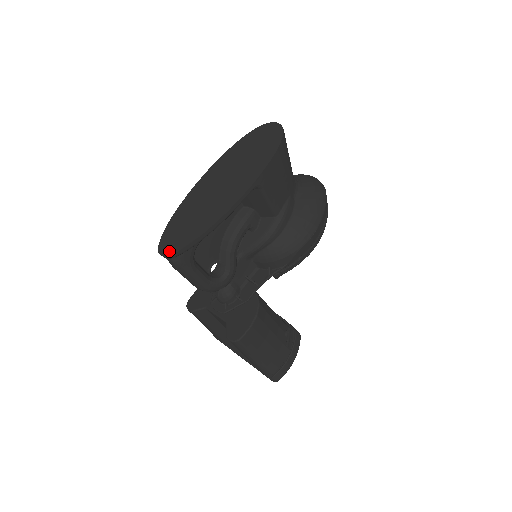
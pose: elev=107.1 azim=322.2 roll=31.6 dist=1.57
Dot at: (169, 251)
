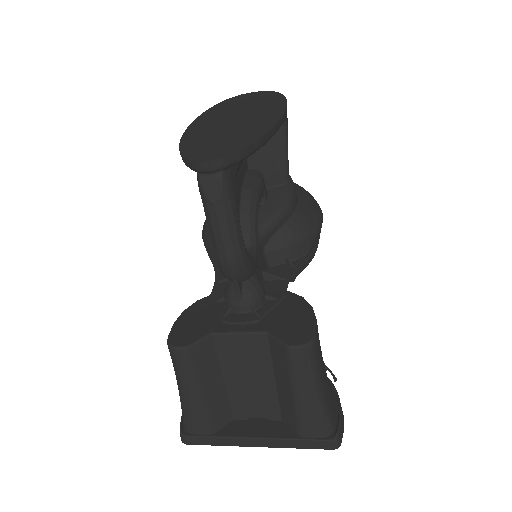
Dot at: (219, 155)
